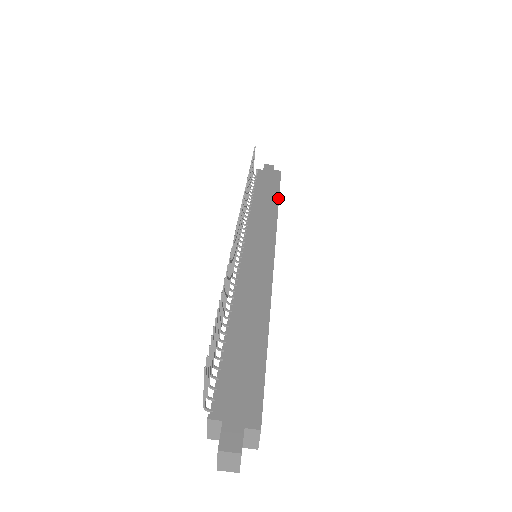
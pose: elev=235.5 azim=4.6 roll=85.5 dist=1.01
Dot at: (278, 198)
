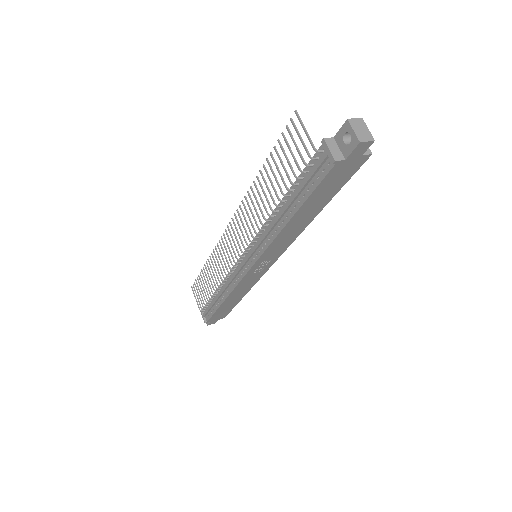
Dot at: occluded
